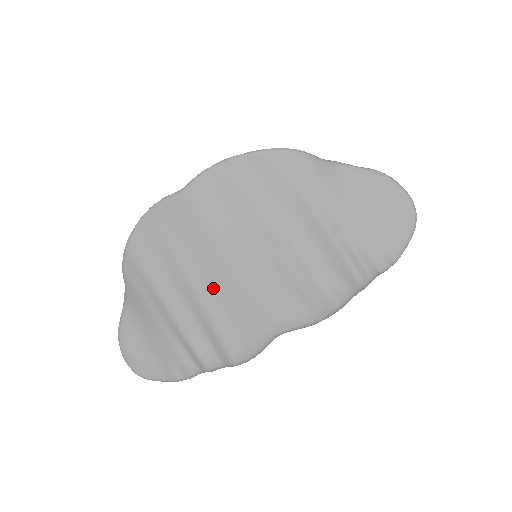
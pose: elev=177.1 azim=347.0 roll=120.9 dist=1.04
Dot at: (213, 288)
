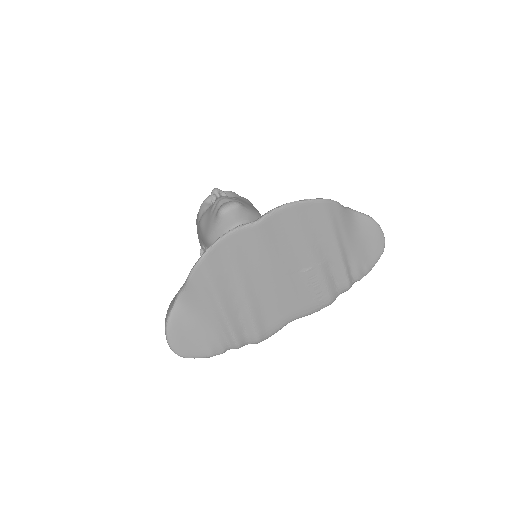
Dot at: (259, 291)
